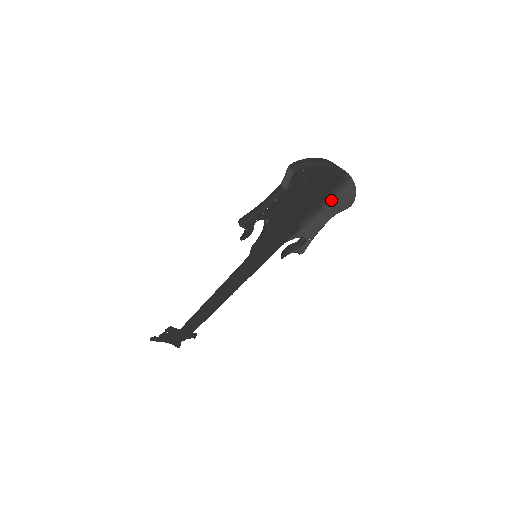
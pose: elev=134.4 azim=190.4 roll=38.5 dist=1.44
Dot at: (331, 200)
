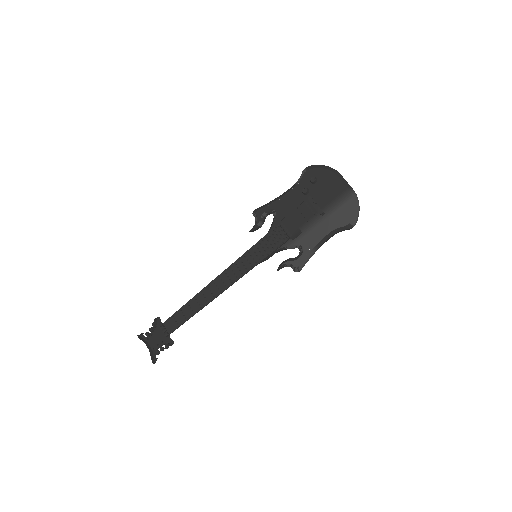
Dot at: (333, 210)
